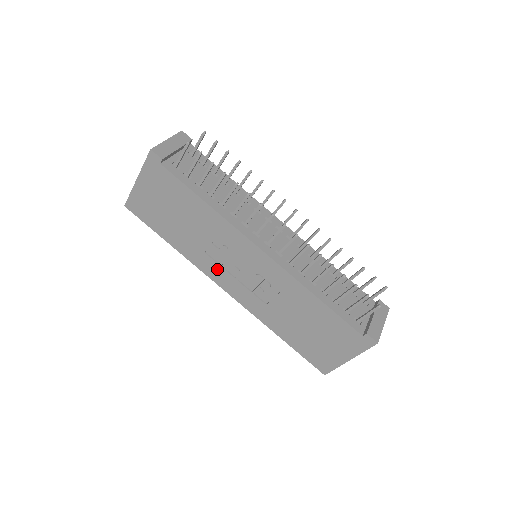
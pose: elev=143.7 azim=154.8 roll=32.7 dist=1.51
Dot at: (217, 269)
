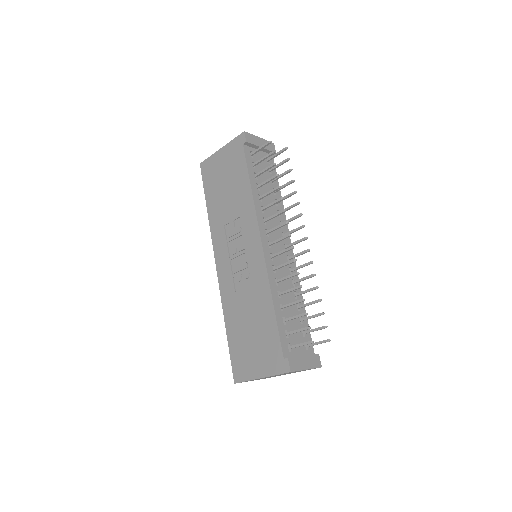
Dot at: (223, 243)
